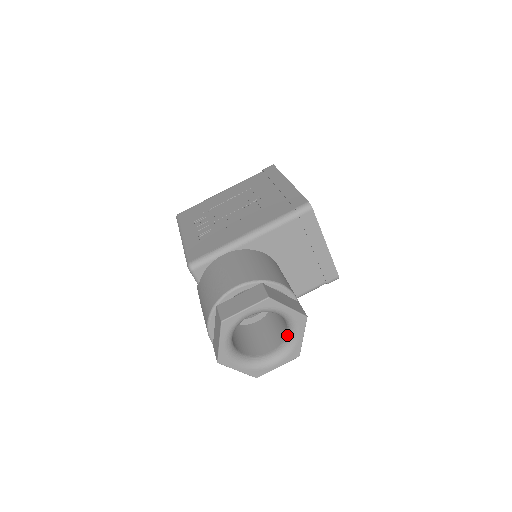
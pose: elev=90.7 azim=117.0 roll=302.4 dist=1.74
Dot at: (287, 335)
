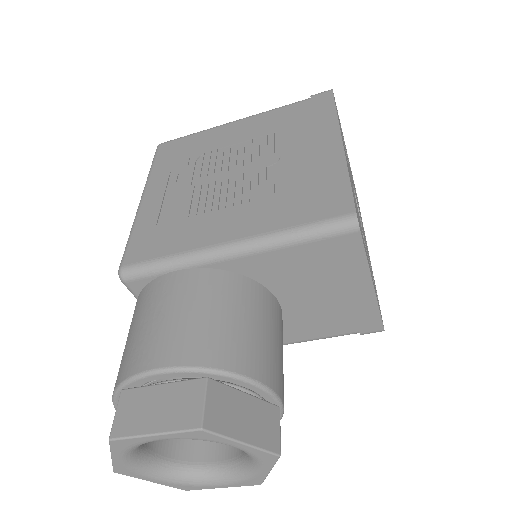
Dot at: (244, 456)
